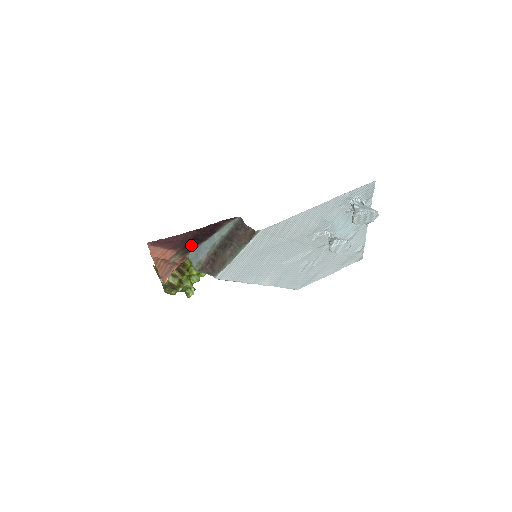
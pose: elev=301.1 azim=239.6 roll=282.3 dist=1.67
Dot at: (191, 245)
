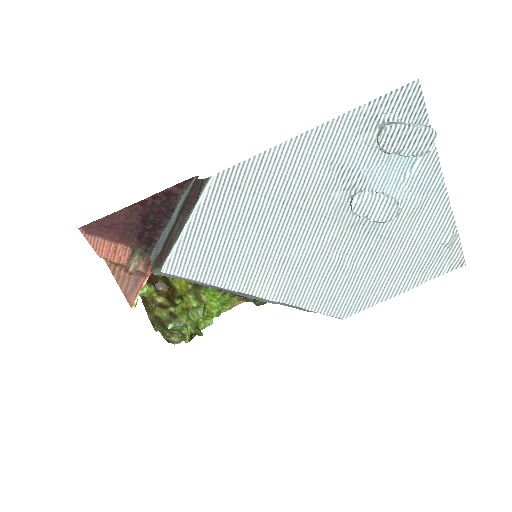
Dot at: (148, 236)
